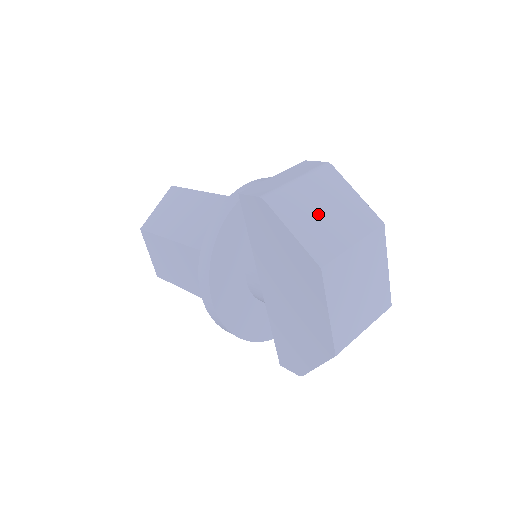
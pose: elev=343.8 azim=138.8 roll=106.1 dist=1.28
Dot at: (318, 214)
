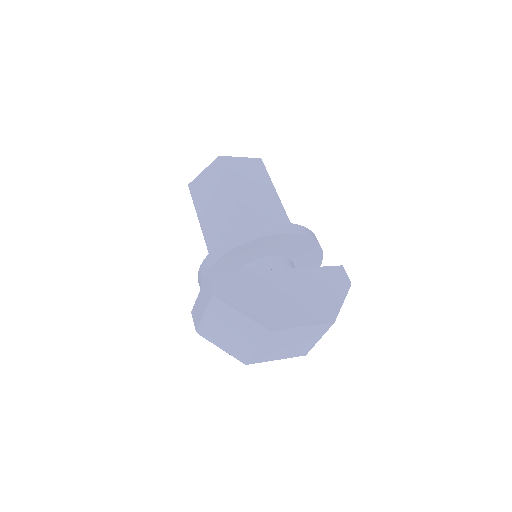
Dot at: (227, 335)
